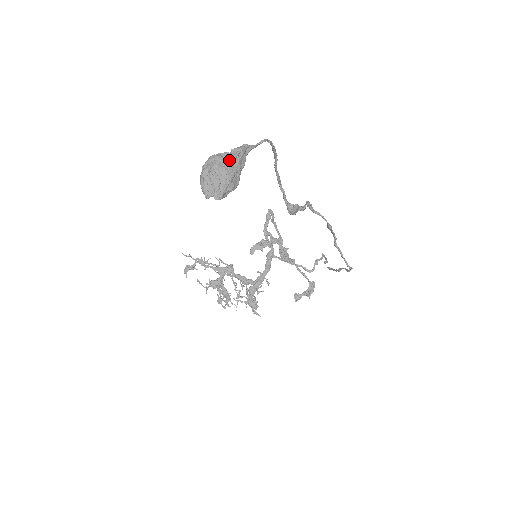
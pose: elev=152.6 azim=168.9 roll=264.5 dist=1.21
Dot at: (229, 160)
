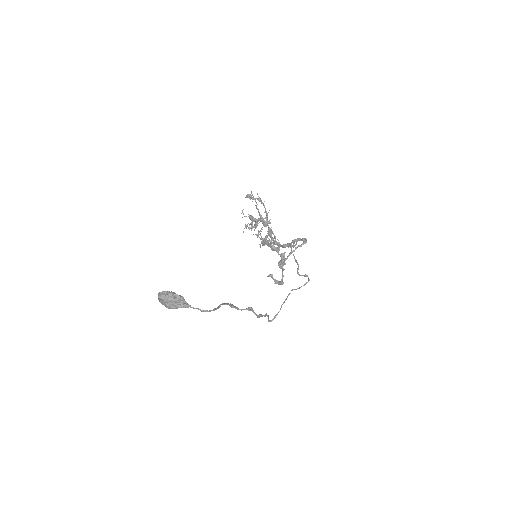
Dot at: (173, 305)
